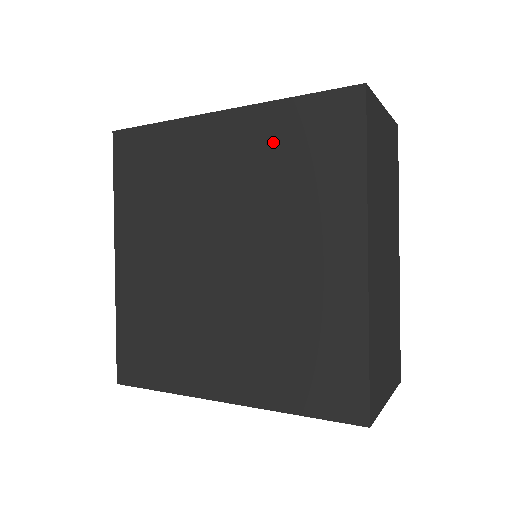
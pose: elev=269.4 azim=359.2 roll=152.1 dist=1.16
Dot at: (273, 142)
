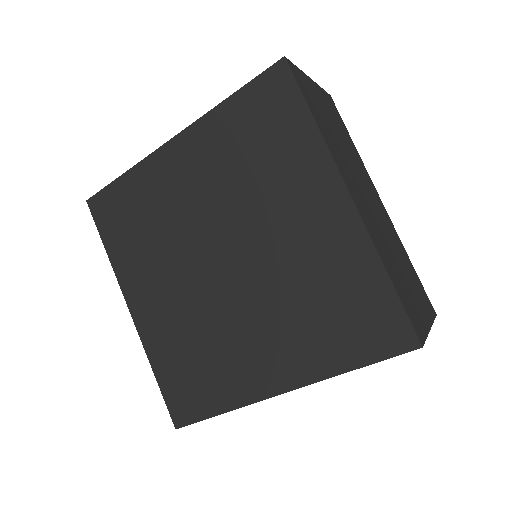
Dot at: (228, 141)
